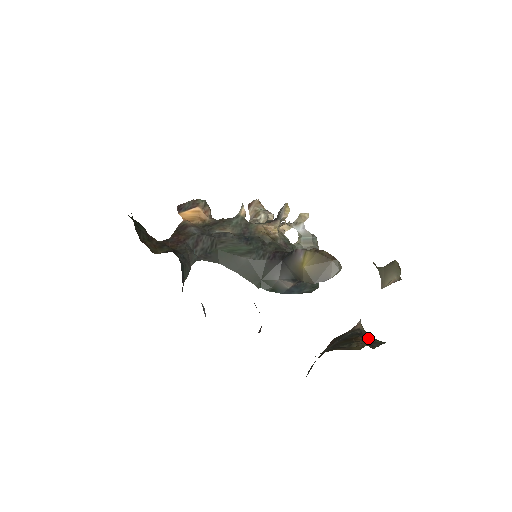
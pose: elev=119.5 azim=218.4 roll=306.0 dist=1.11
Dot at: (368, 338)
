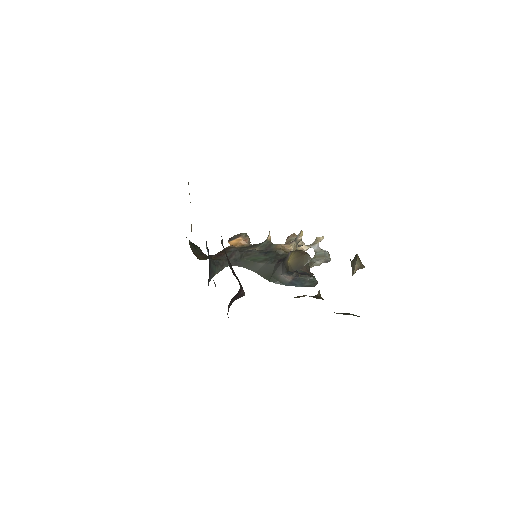
Dot at: (314, 297)
